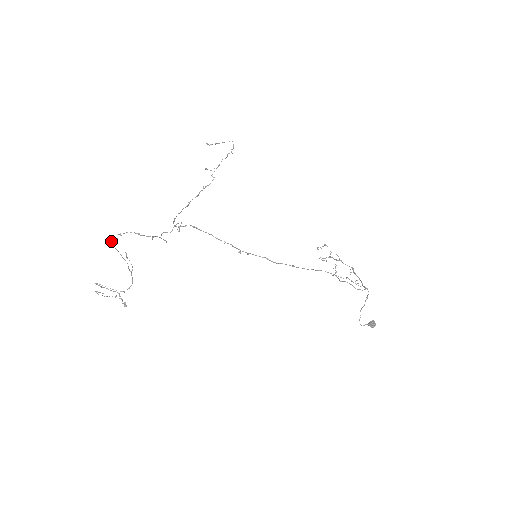
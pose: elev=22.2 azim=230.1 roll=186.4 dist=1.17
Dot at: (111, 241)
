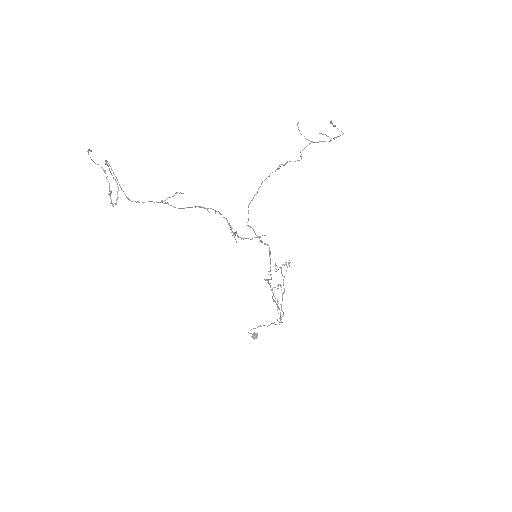
Dot at: (200, 206)
